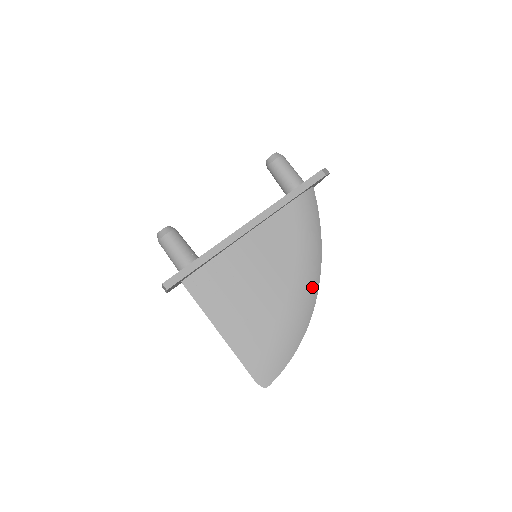
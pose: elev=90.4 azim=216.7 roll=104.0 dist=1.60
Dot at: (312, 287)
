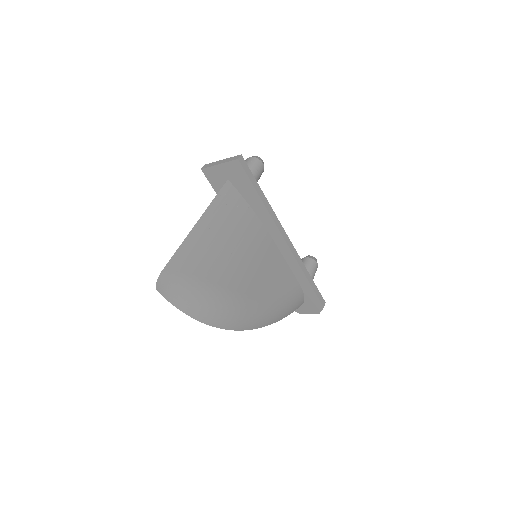
Dot at: (249, 321)
